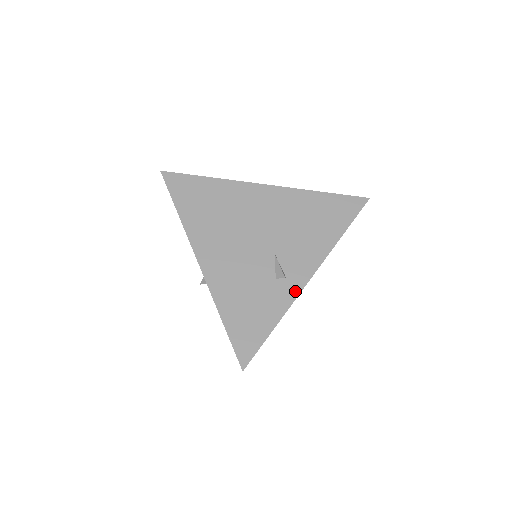
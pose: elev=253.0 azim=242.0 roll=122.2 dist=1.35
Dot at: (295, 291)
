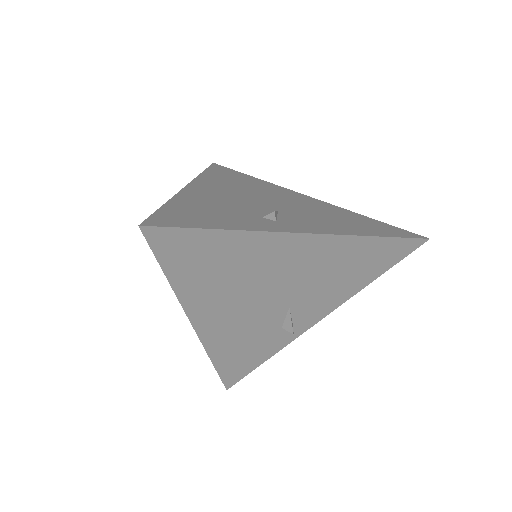
Dot at: (298, 334)
